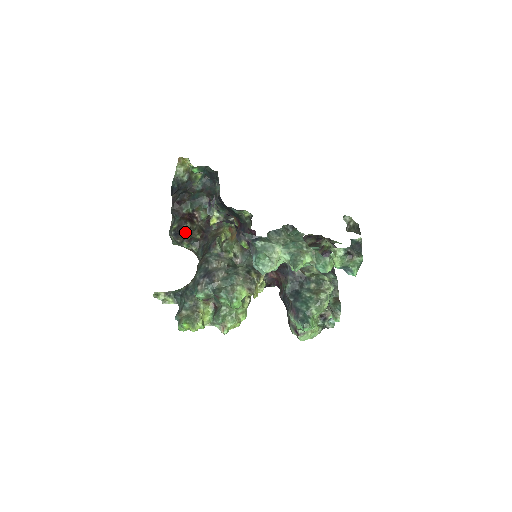
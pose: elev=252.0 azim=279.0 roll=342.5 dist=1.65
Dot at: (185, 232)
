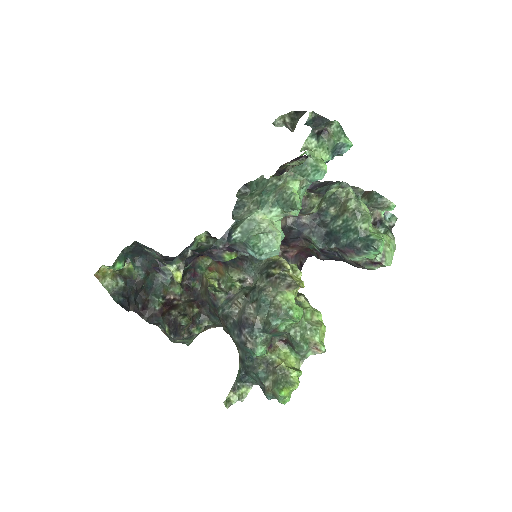
Dot at: (179, 322)
